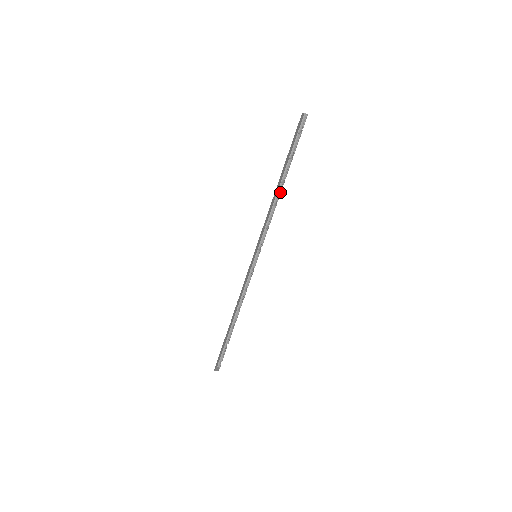
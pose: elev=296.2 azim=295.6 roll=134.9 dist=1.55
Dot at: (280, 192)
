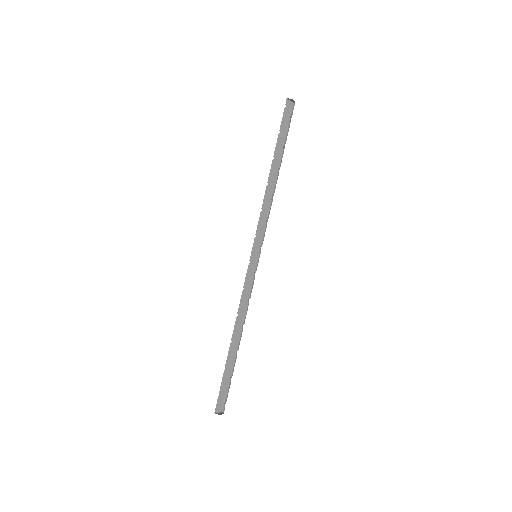
Dot at: (276, 182)
